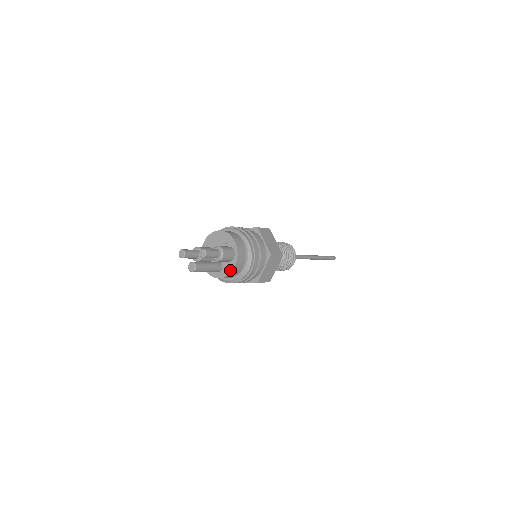
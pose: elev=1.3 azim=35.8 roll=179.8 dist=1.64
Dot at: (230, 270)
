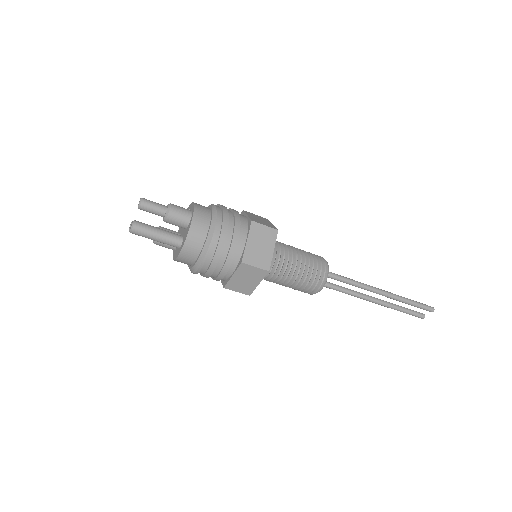
Dot at: (187, 233)
